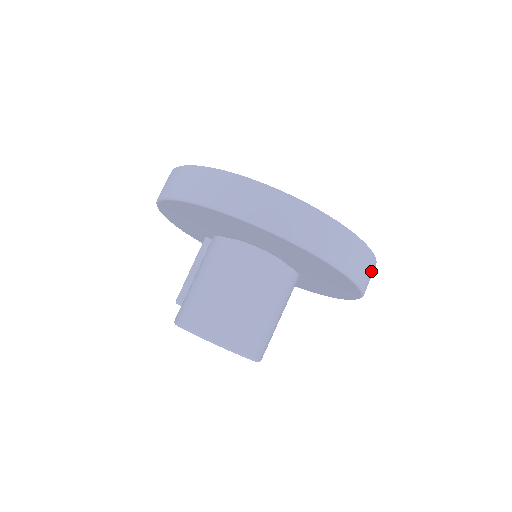
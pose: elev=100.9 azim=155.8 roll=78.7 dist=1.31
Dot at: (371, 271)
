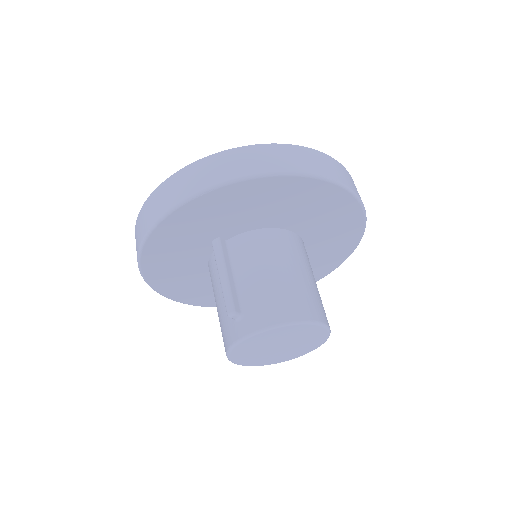
Dot at: occluded
